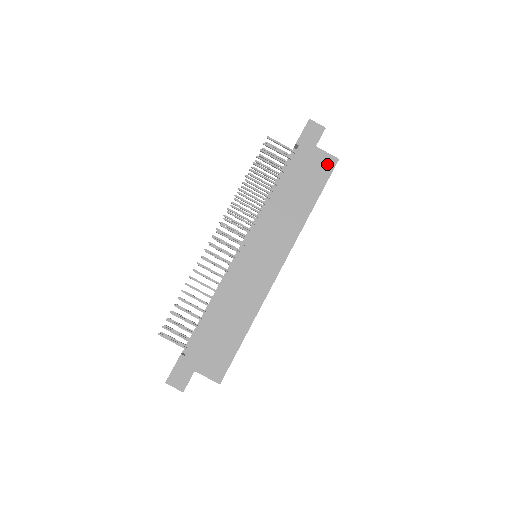
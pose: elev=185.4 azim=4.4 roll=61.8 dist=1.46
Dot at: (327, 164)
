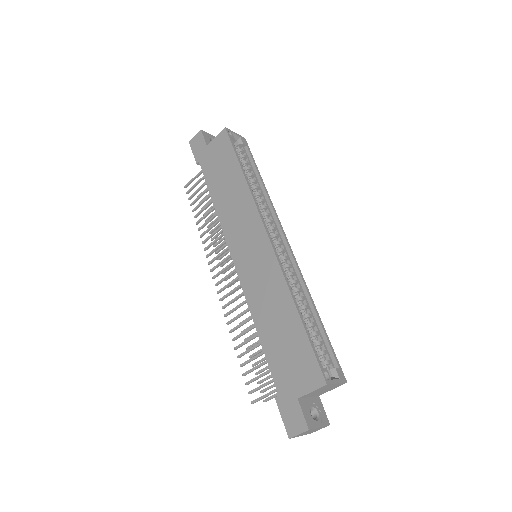
Dot at: (222, 141)
